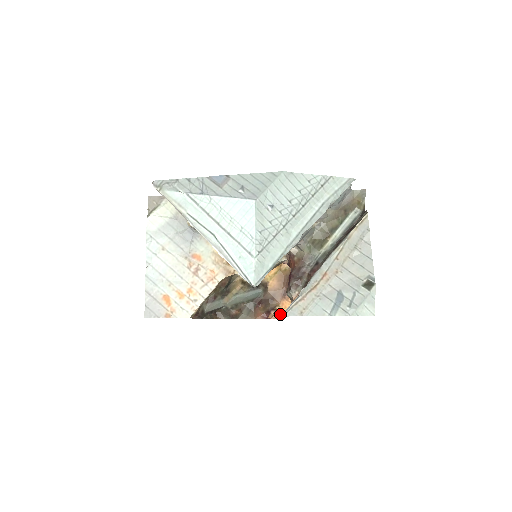
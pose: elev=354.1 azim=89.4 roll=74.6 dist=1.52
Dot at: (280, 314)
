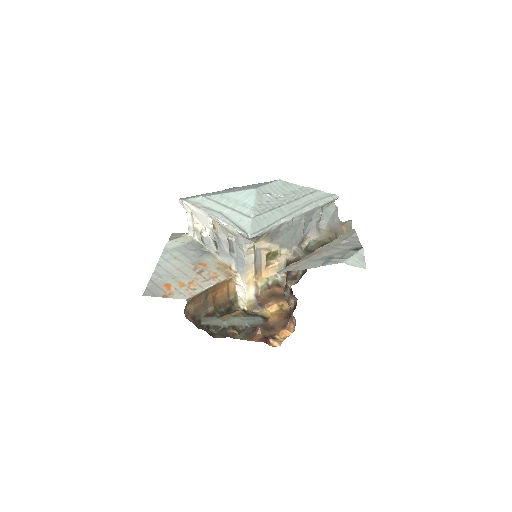
Dot at: (276, 302)
